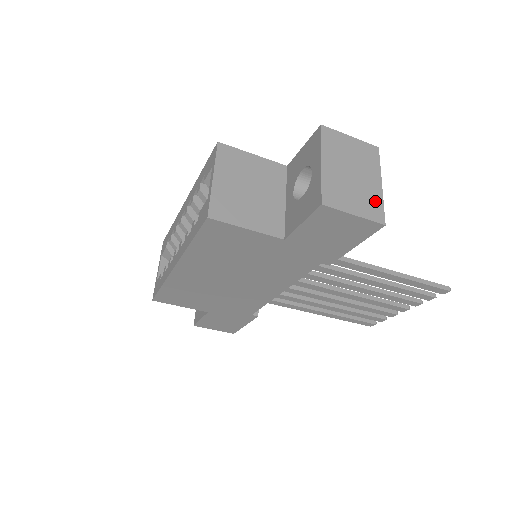
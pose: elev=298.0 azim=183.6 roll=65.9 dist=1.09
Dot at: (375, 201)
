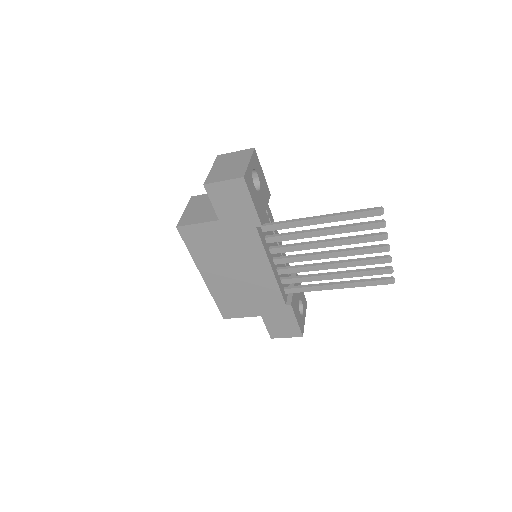
Dot at: (241, 170)
